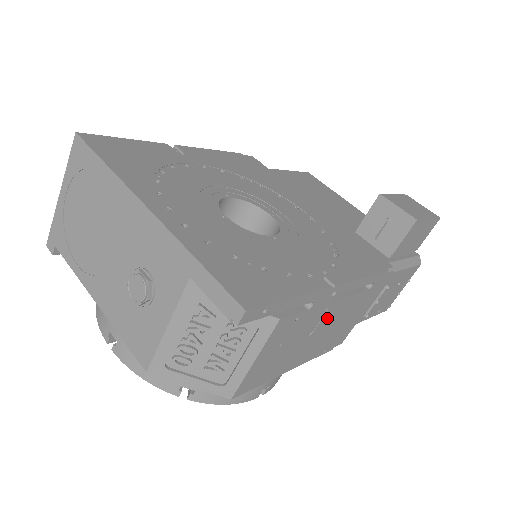
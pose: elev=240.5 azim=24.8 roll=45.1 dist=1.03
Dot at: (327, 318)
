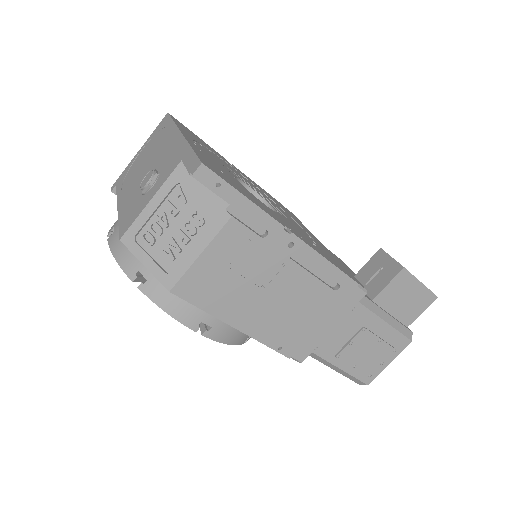
Dot at: (283, 282)
